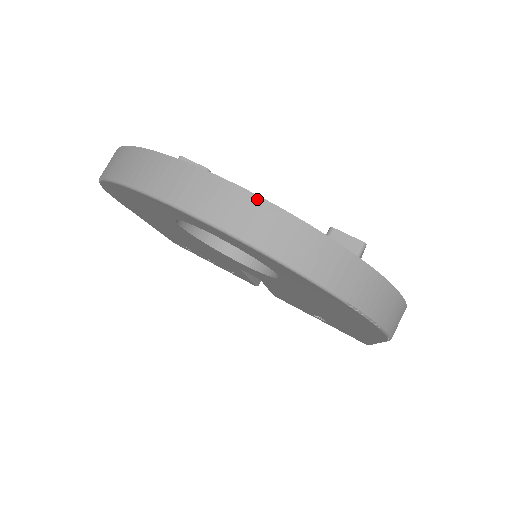
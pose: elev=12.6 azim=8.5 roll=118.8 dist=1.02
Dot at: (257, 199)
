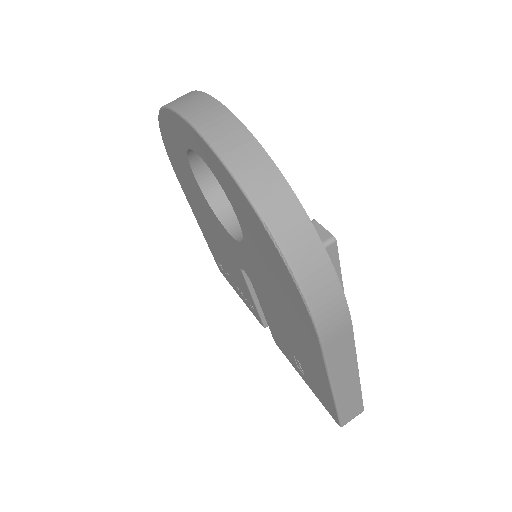
Dot at: (230, 114)
